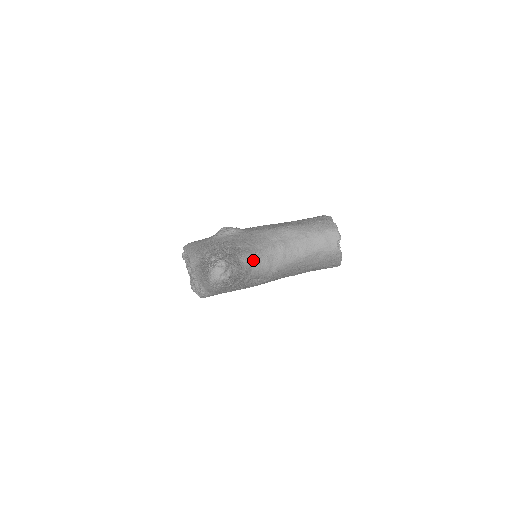
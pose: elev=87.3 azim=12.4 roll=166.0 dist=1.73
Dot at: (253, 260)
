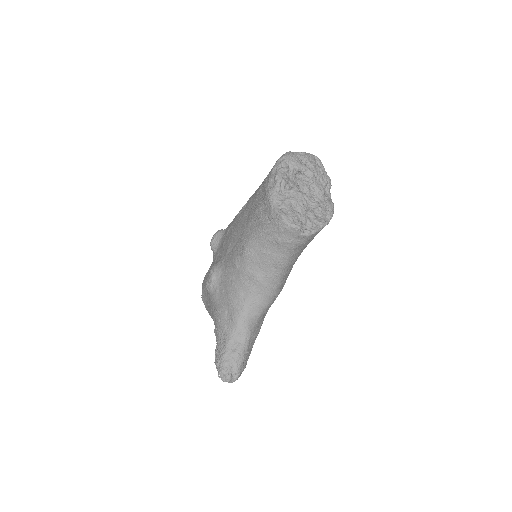
Dot at: (246, 321)
